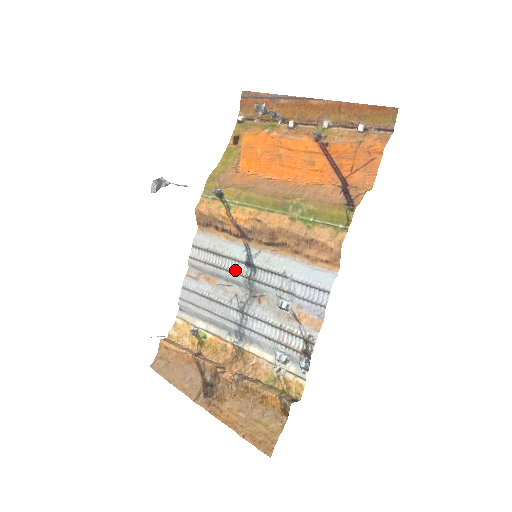
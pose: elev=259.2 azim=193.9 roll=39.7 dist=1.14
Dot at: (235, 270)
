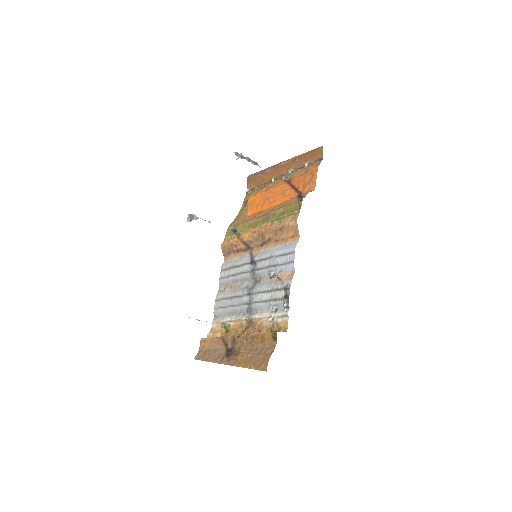
Dot at: (245, 271)
